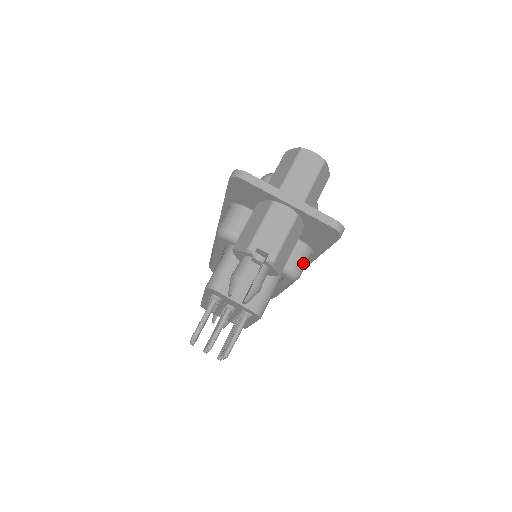
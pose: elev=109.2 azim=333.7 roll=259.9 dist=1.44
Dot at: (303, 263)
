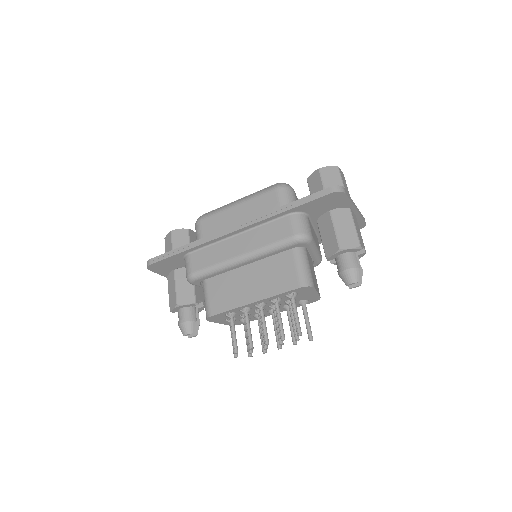
Dot at: occluded
